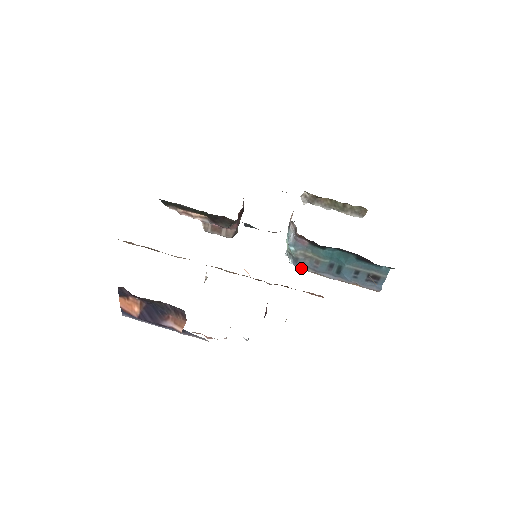
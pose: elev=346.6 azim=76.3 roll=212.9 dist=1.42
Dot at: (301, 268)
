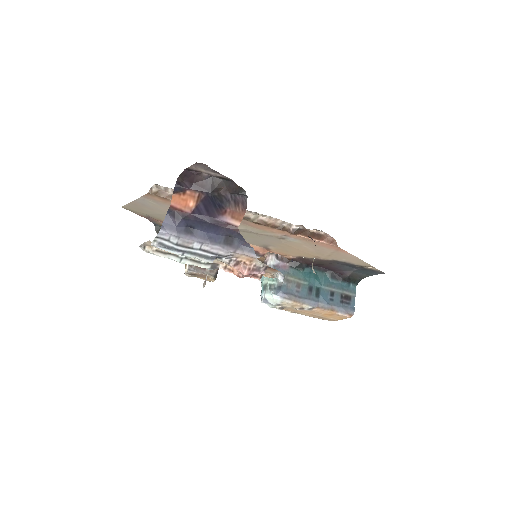
Dot at: (284, 296)
